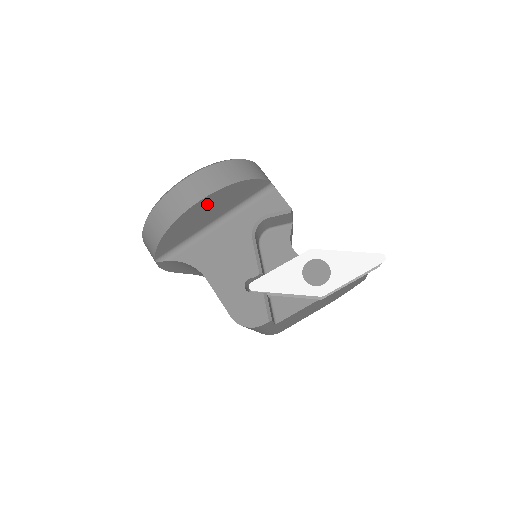
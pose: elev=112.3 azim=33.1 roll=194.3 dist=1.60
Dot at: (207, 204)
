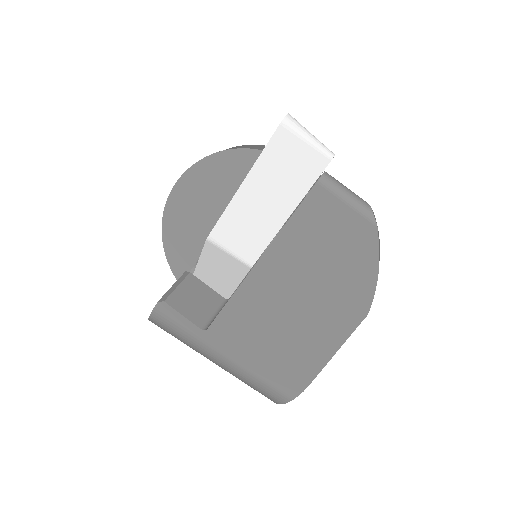
Dot at: (189, 195)
